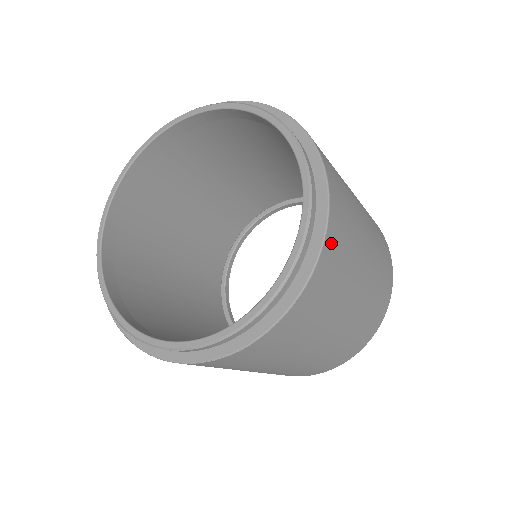
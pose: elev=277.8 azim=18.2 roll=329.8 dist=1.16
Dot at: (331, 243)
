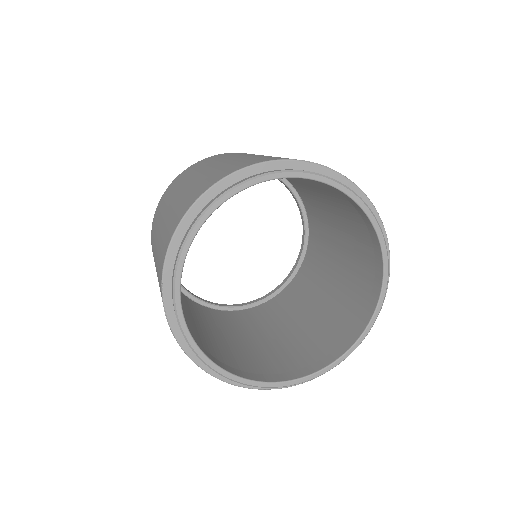
Dot at: occluded
